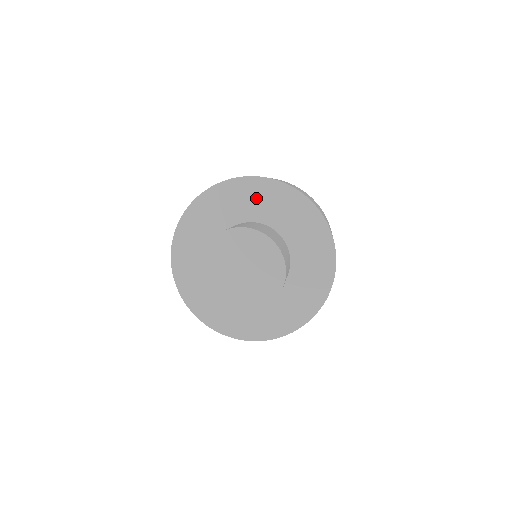
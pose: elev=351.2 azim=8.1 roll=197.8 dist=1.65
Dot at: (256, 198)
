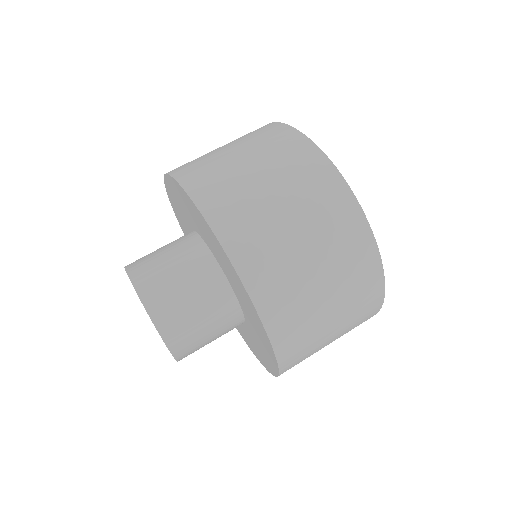
Dot at: (257, 328)
